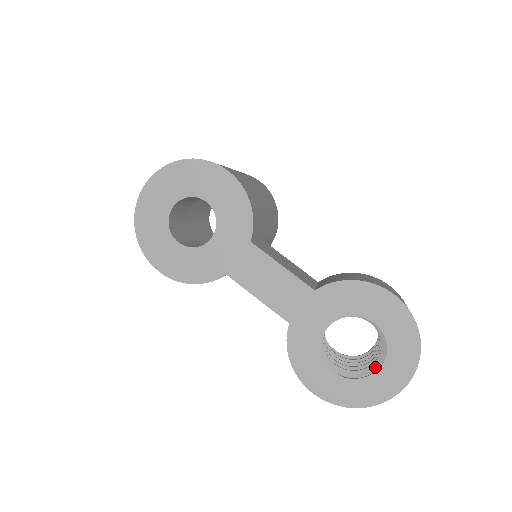
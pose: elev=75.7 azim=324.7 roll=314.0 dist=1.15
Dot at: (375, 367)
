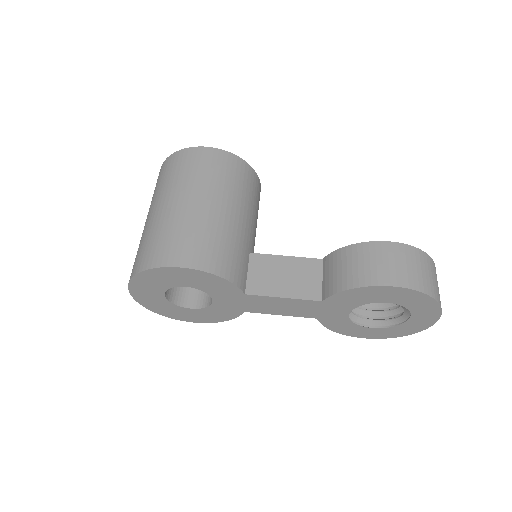
Dot at: (405, 318)
